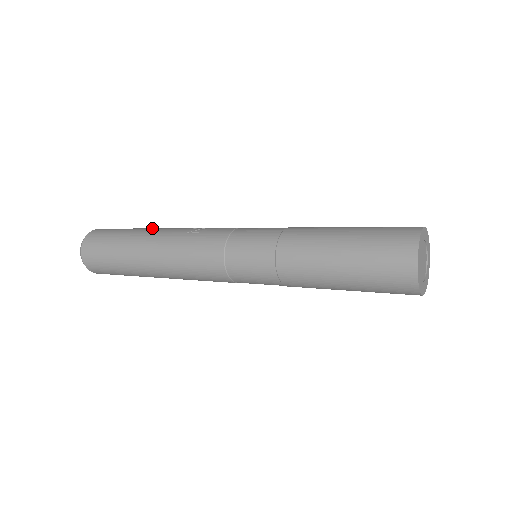
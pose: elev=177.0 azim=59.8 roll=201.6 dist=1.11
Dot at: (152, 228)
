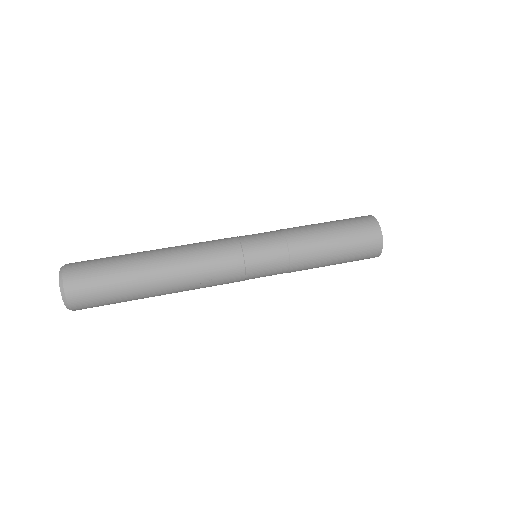
Dot at: (148, 284)
